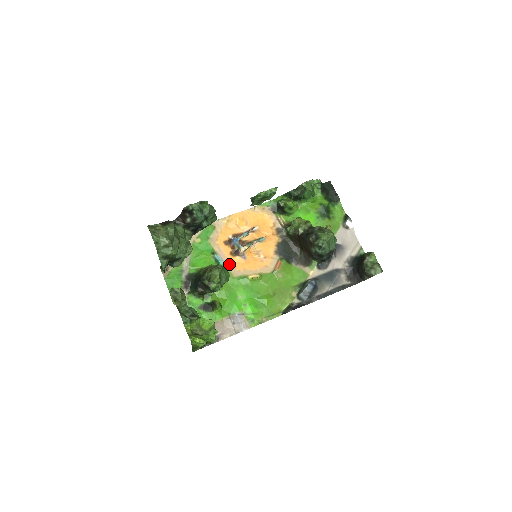
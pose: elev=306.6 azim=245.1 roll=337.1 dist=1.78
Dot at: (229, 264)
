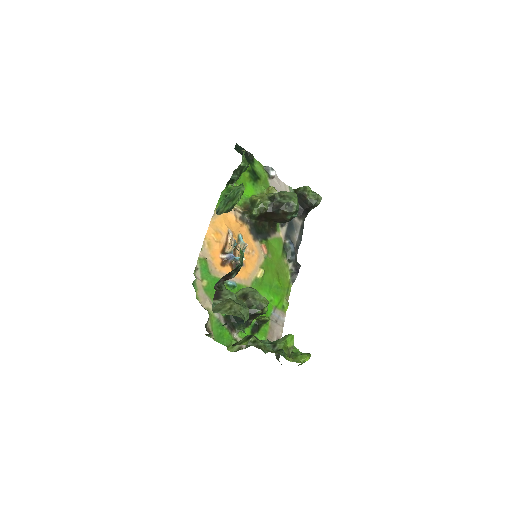
Dot at: (239, 280)
